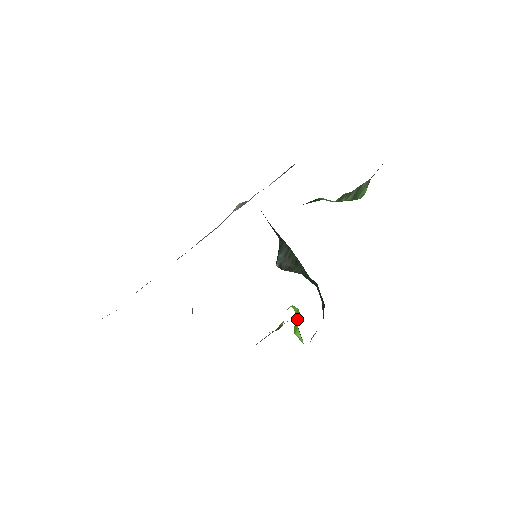
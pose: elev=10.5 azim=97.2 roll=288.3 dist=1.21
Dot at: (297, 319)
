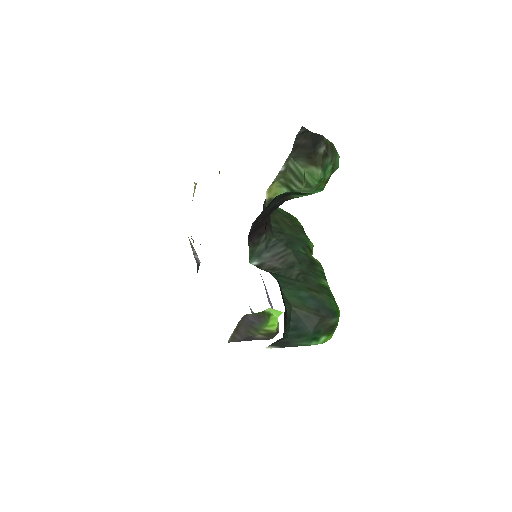
Dot at: occluded
